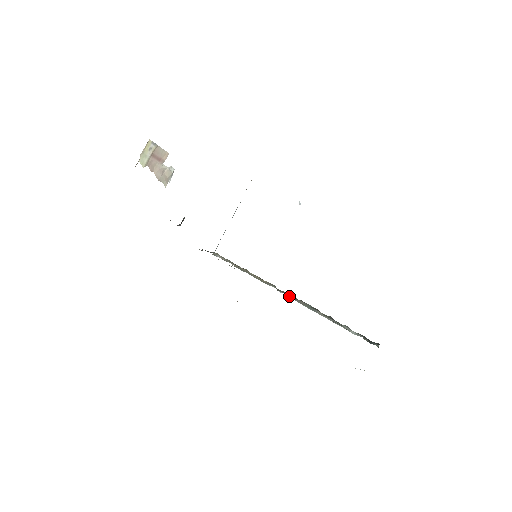
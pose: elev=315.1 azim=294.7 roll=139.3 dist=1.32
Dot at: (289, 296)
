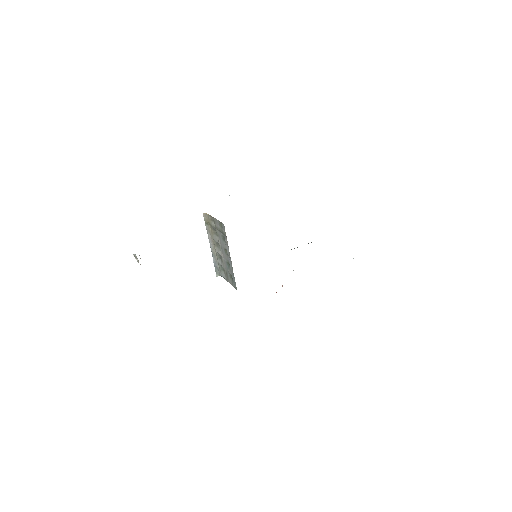
Dot at: occluded
